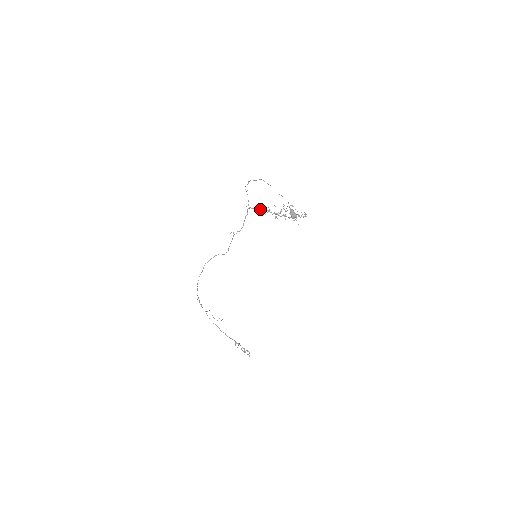
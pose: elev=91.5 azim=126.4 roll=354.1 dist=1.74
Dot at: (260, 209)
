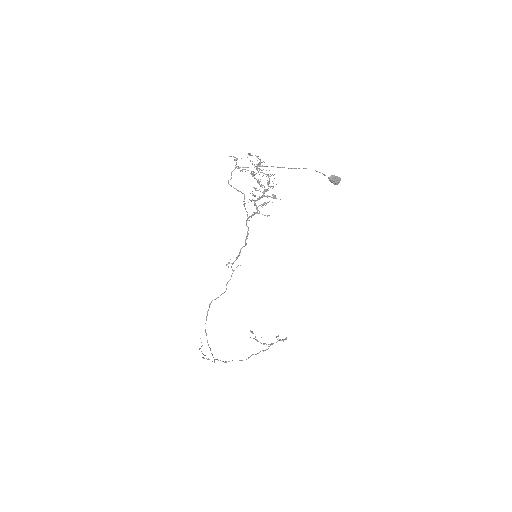
Dot at: (256, 206)
